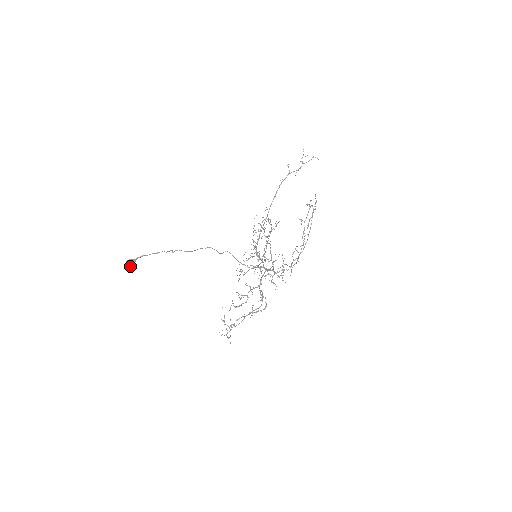
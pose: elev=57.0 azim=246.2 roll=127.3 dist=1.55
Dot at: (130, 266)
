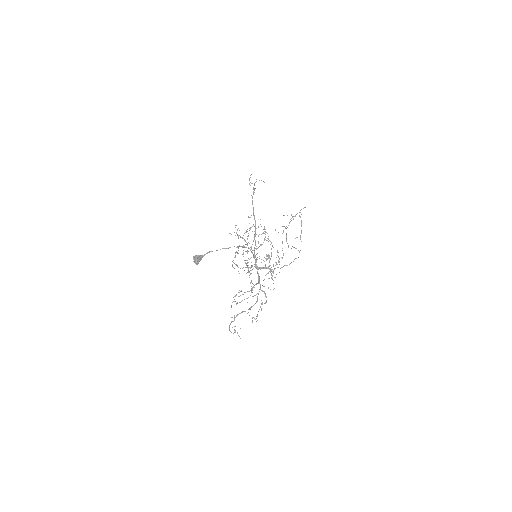
Dot at: (198, 262)
